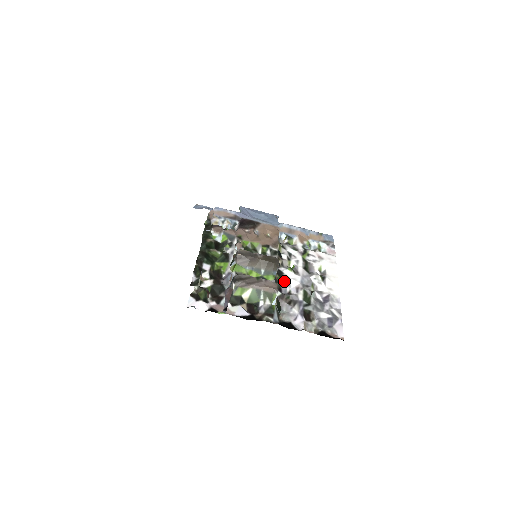
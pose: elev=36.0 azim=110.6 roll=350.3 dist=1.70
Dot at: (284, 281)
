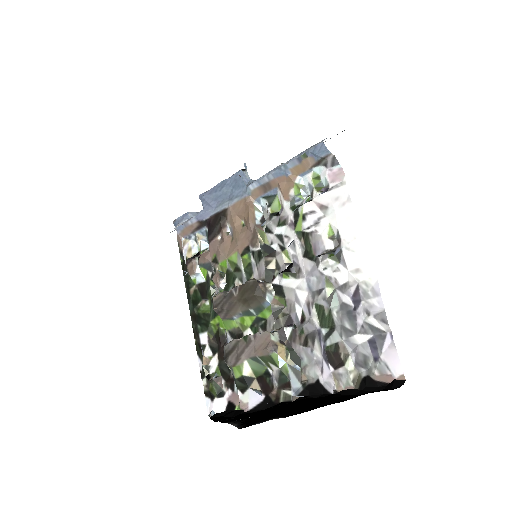
Dot at: (289, 299)
